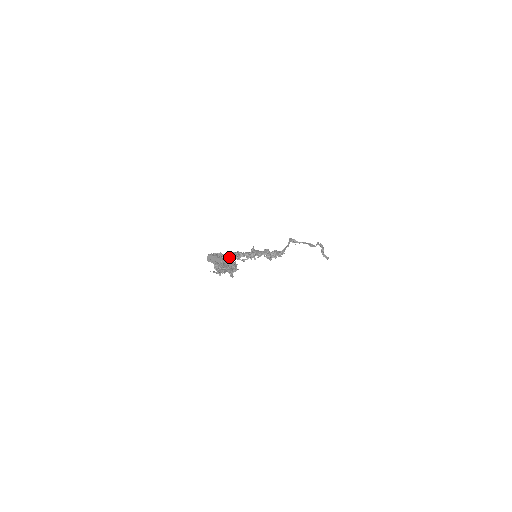
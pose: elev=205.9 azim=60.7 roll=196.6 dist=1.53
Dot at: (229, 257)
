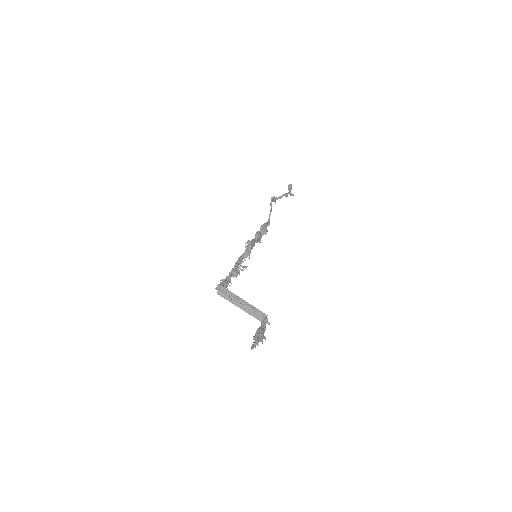
Dot at: (235, 274)
